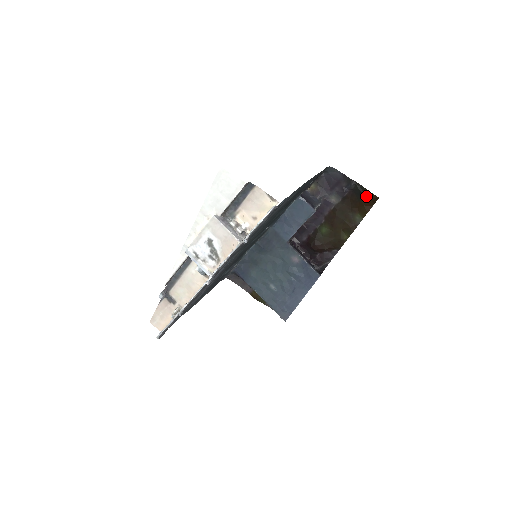
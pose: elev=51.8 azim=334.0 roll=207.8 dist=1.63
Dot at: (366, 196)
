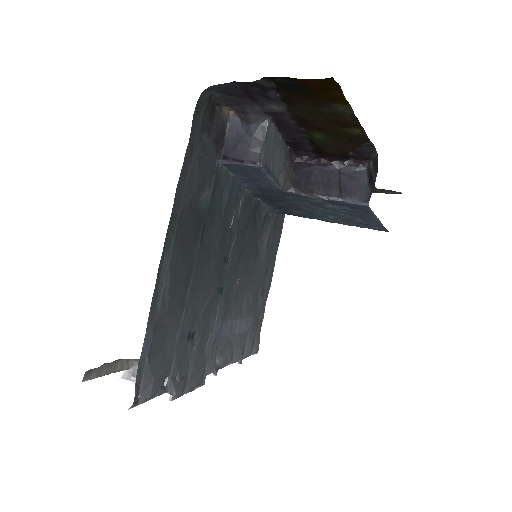
Dot at: (309, 85)
